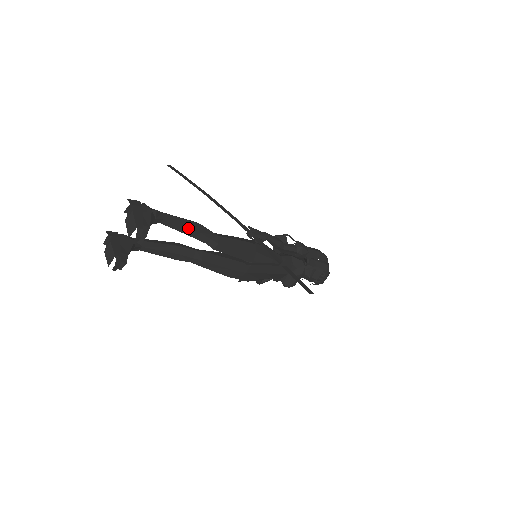
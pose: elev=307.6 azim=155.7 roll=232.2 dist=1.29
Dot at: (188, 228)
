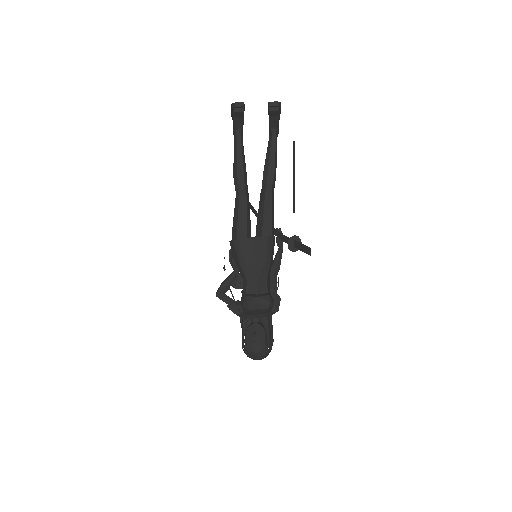
Dot at: (275, 161)
